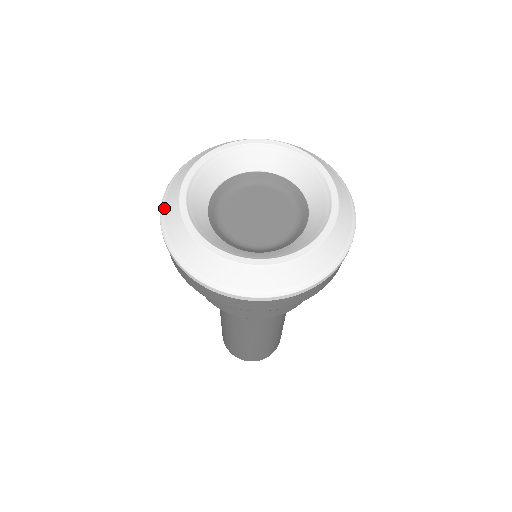
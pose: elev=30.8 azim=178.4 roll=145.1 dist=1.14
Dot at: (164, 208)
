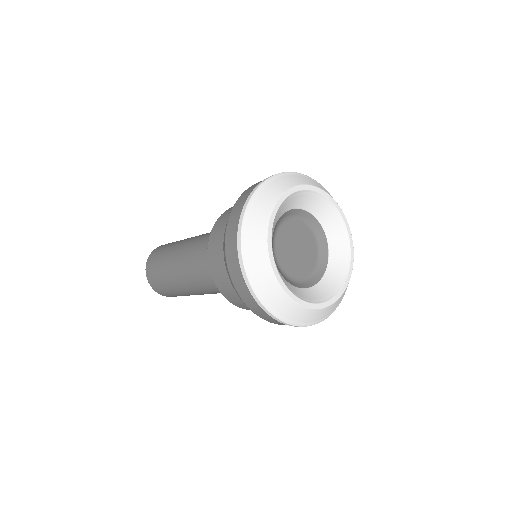
Dot at: (267, 302)
